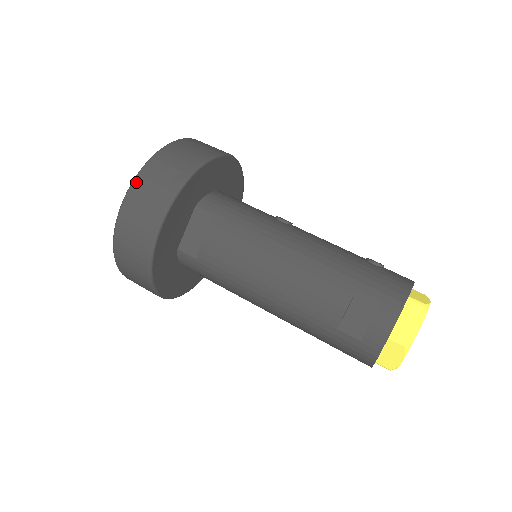
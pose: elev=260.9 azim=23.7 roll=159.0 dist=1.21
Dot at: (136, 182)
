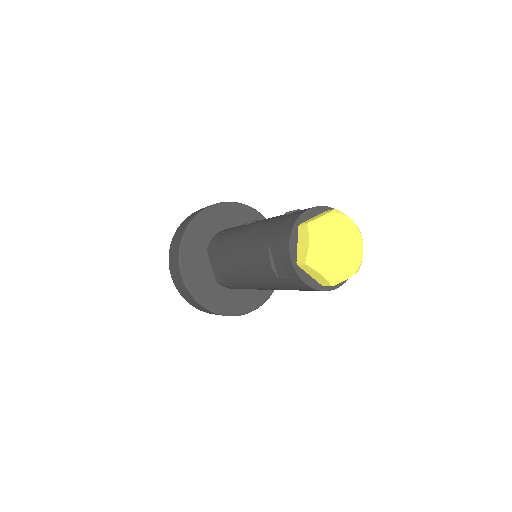
Dot at: (169, 260)
